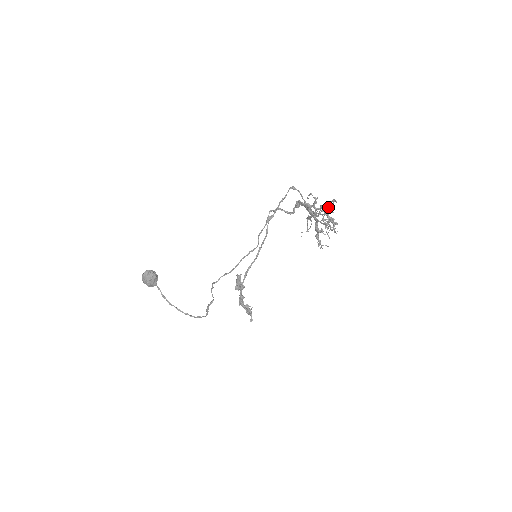
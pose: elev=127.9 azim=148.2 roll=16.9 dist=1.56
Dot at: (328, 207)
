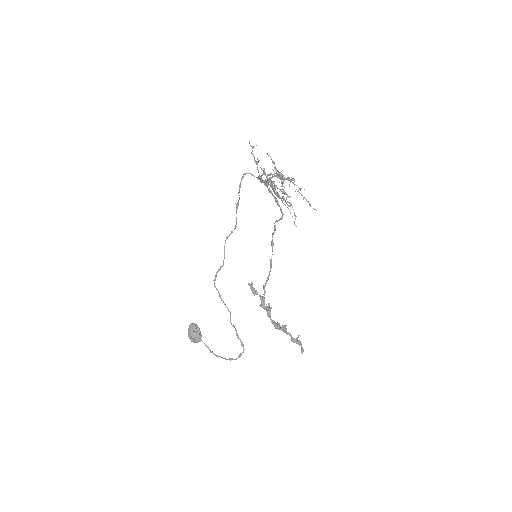
Dot at: (277, 170)
